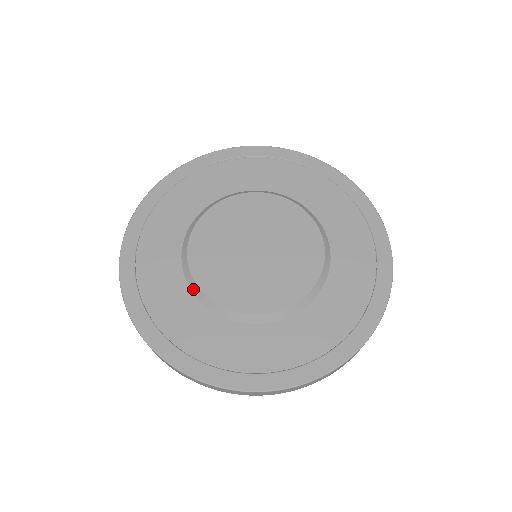
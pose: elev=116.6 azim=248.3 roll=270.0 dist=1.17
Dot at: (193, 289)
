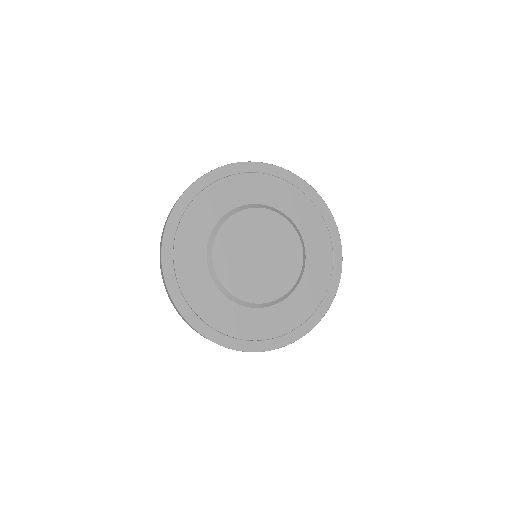
Dot at: (244, 305)
